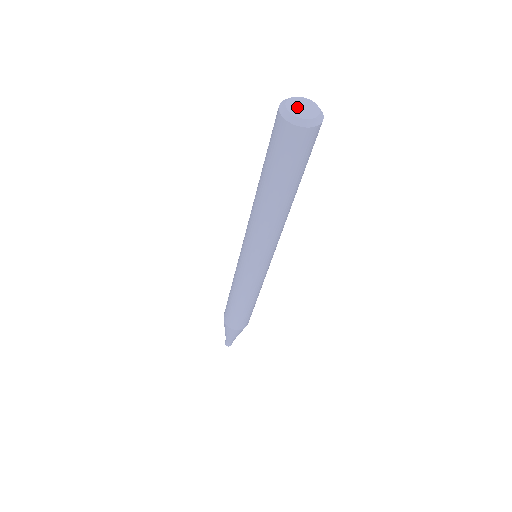
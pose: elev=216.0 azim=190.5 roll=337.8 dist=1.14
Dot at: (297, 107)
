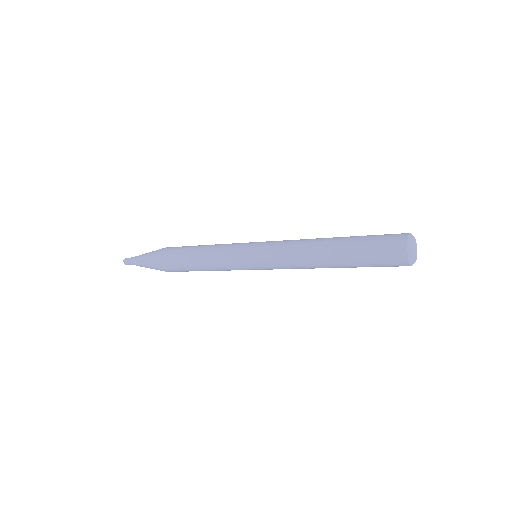
Dot at: (415, 253)
